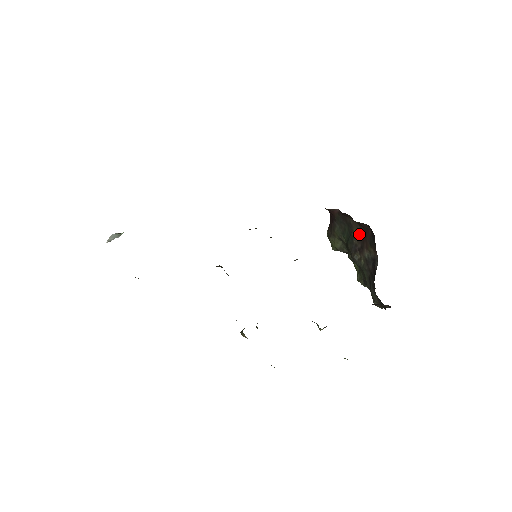
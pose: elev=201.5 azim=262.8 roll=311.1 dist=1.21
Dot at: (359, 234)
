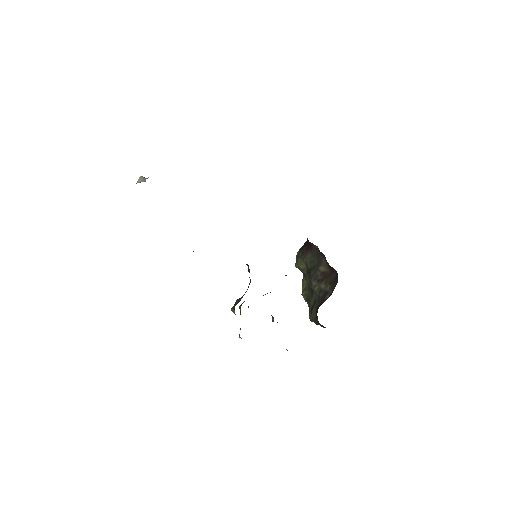
Dot at: (325, 271)
